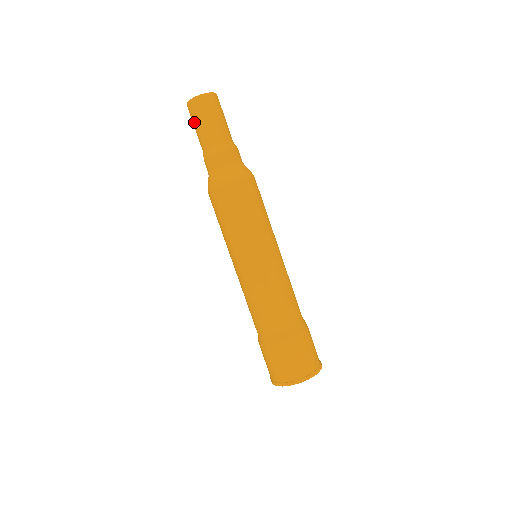
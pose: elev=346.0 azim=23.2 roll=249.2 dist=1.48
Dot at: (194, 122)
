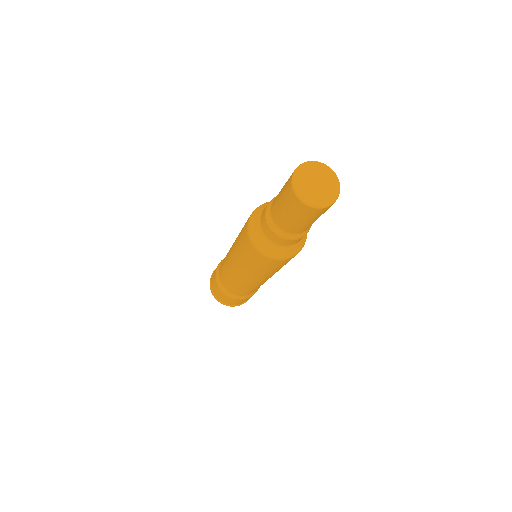
Dot at: (286, 208)
